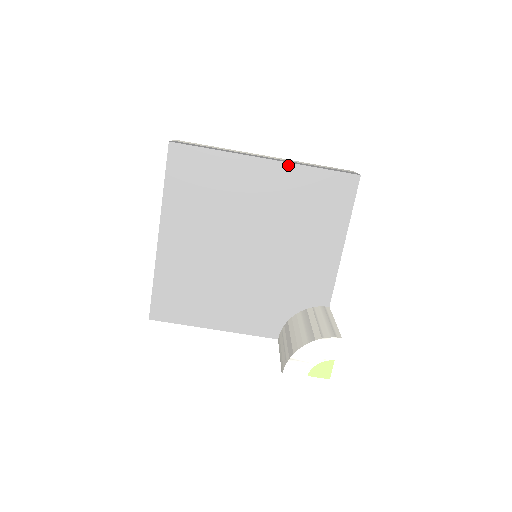
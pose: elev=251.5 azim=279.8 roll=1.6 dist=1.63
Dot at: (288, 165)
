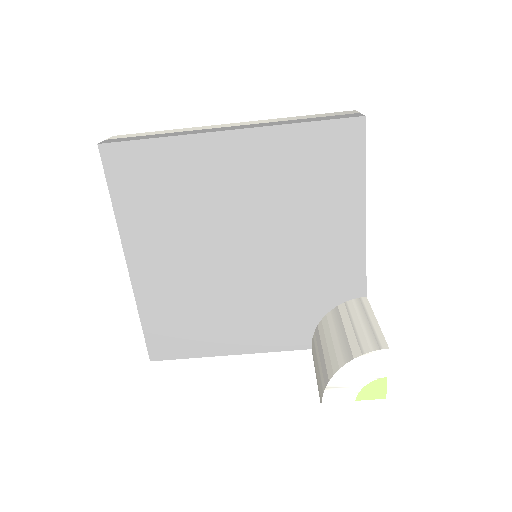
Dot at: (261, 130)
